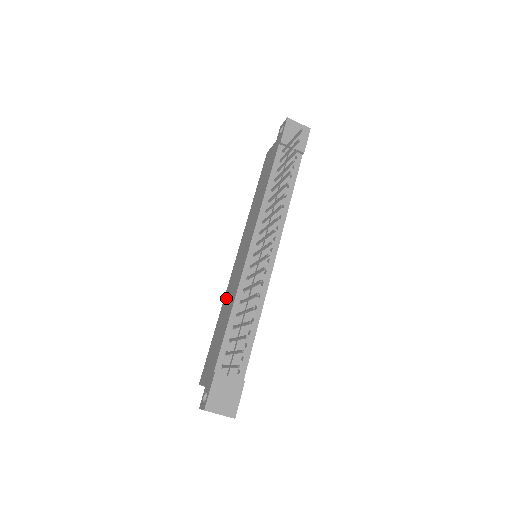
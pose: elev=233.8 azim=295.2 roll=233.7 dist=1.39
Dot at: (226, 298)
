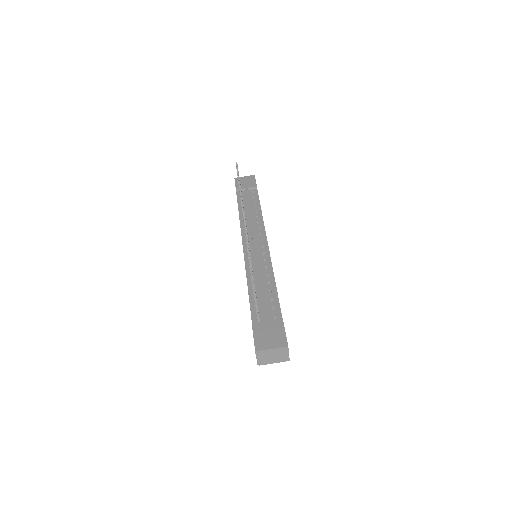
Dot at: occluded
